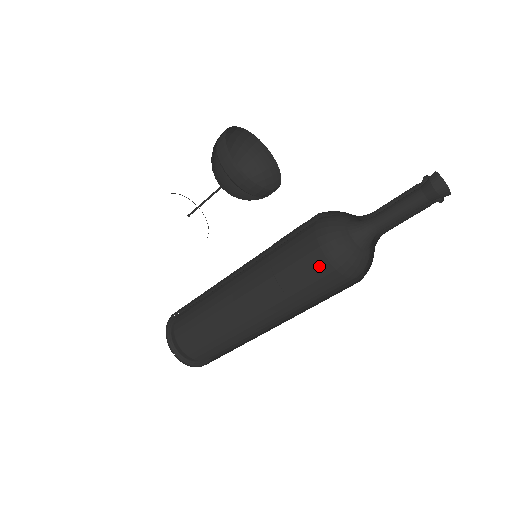
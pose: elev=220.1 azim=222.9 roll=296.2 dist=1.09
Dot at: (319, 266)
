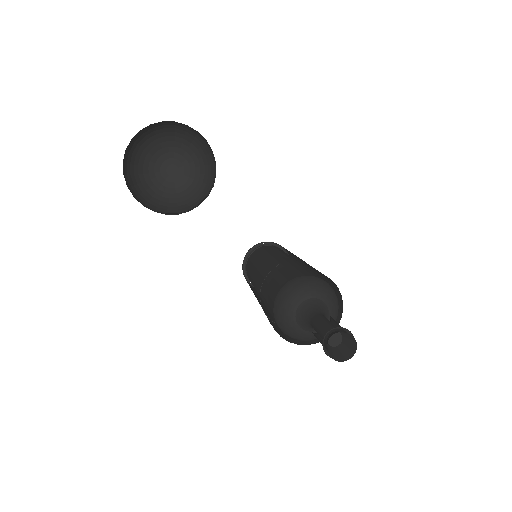
Dot at: occluded
